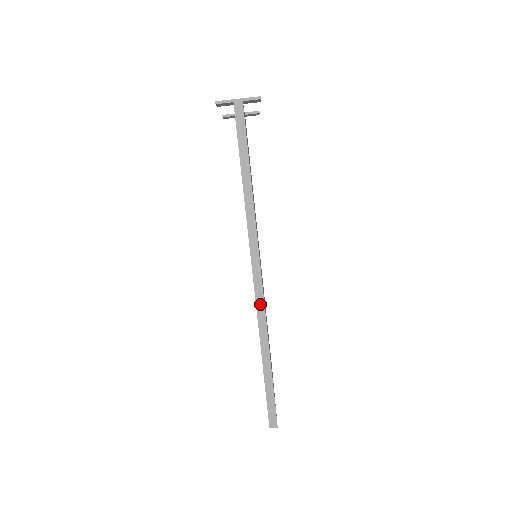
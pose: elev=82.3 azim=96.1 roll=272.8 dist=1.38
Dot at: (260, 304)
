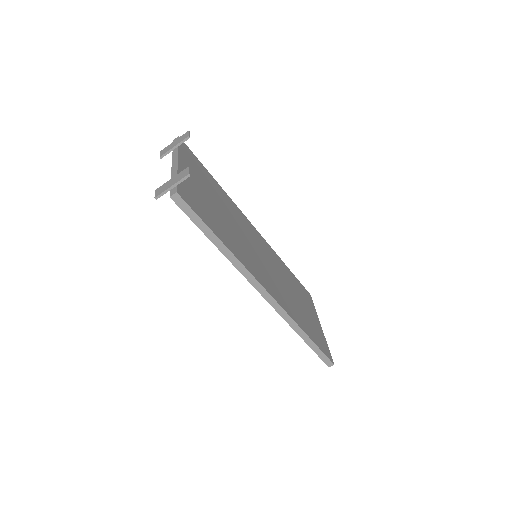
Dot at: (280, 310)
